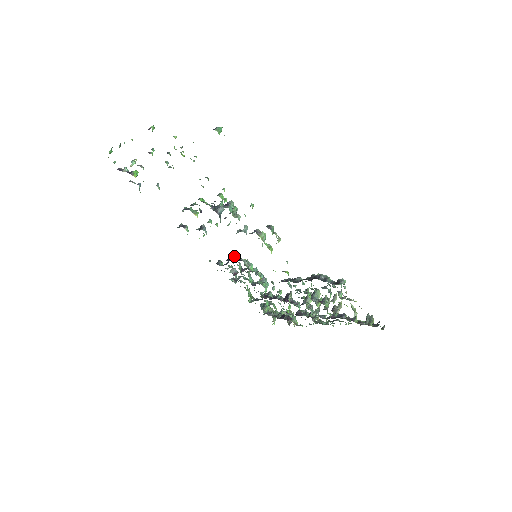
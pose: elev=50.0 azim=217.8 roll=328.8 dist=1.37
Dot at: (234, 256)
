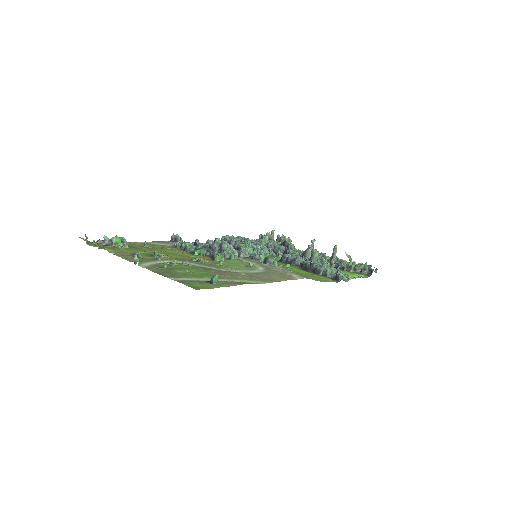
Dot at: (231, 243)
